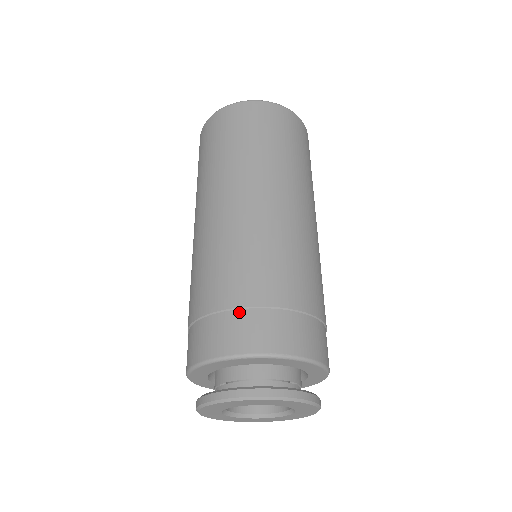
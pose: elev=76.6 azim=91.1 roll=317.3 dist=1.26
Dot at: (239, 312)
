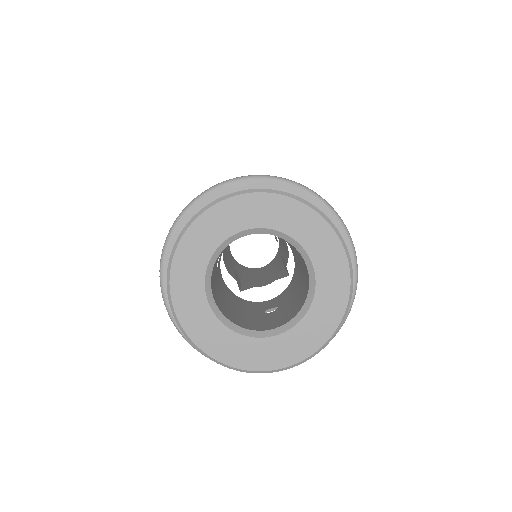
Dot at: occluded
